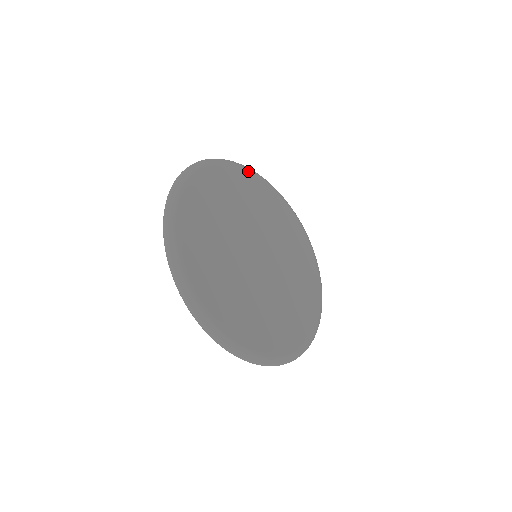
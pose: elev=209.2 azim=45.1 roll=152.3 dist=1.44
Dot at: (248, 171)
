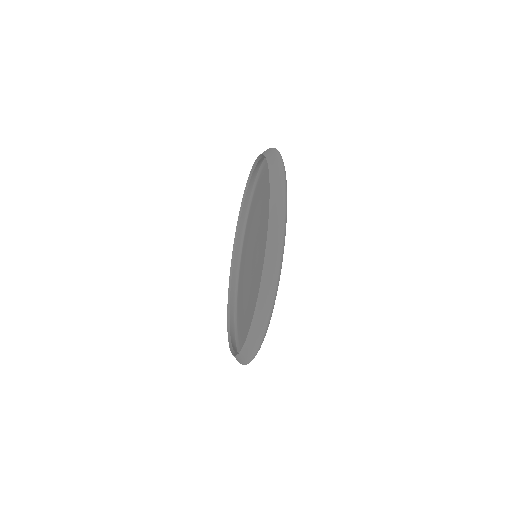
Dot at: occluded
